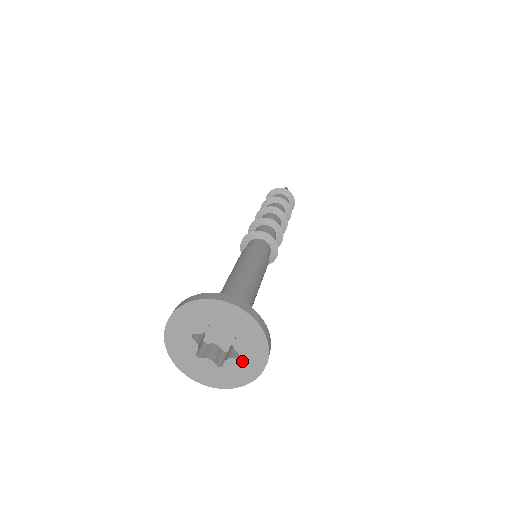
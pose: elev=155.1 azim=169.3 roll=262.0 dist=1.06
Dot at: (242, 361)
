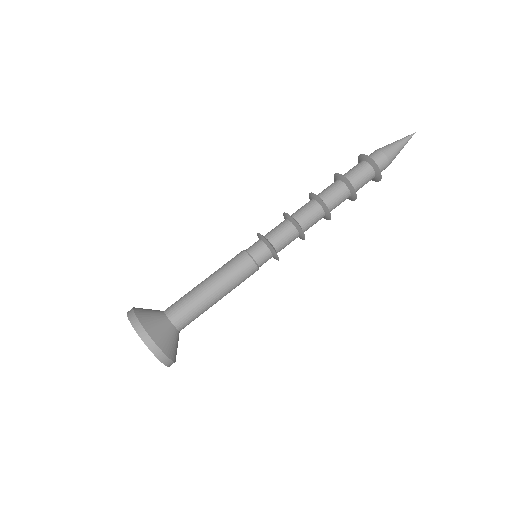
Dot at: occluded
